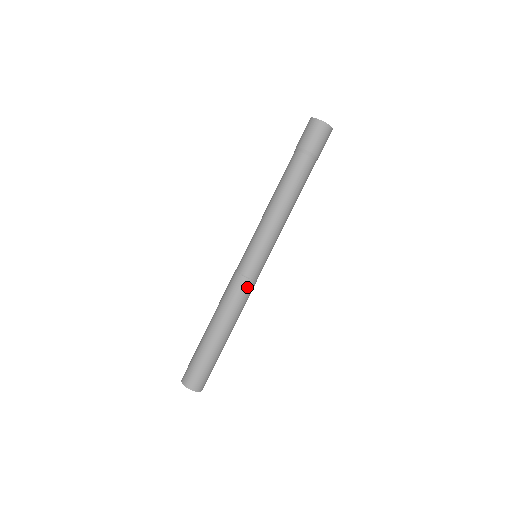
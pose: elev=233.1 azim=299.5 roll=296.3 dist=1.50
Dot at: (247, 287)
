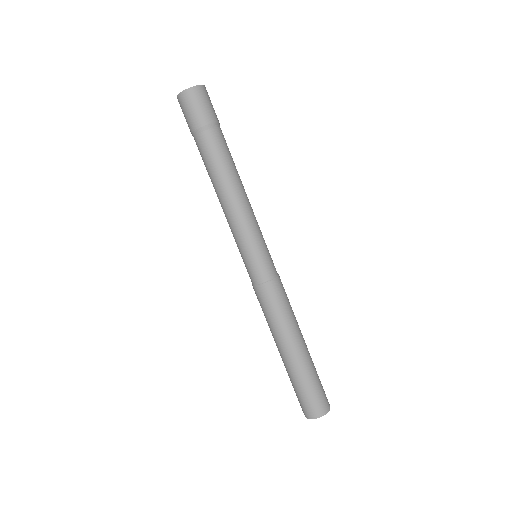
Dot at: (274, 290)
